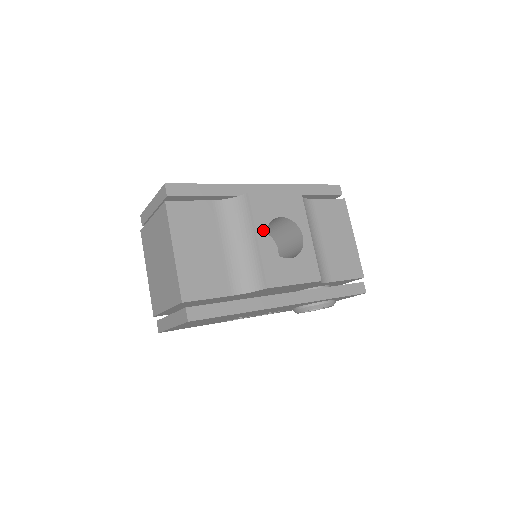
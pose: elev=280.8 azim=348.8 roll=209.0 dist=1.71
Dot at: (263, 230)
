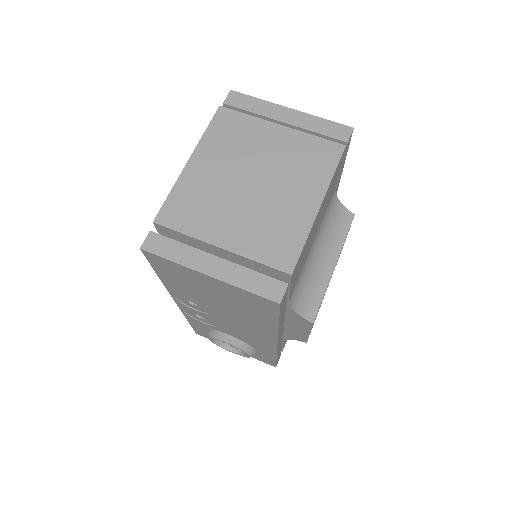
Dot at: (337, 260)
